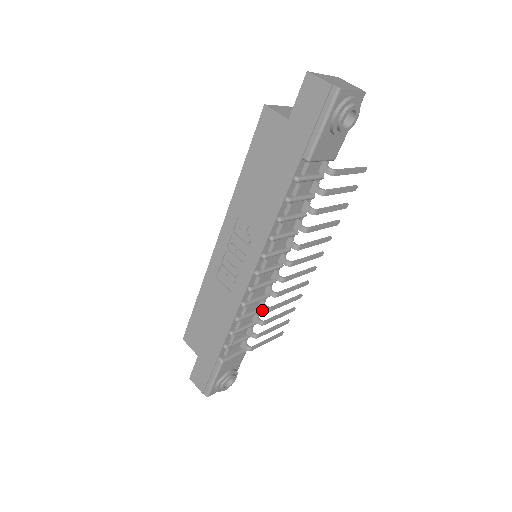
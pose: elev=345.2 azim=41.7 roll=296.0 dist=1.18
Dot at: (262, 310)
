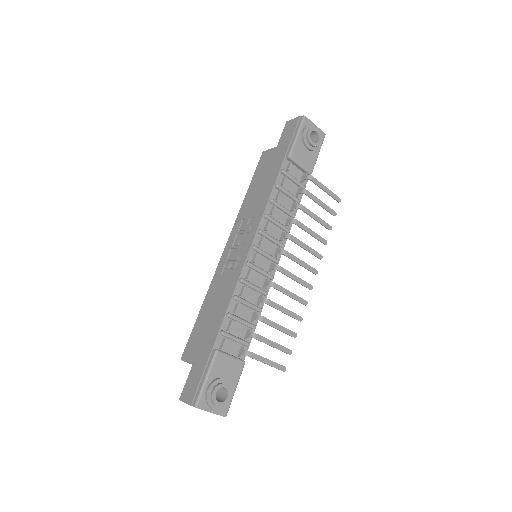
Dot at: (261, 309)
